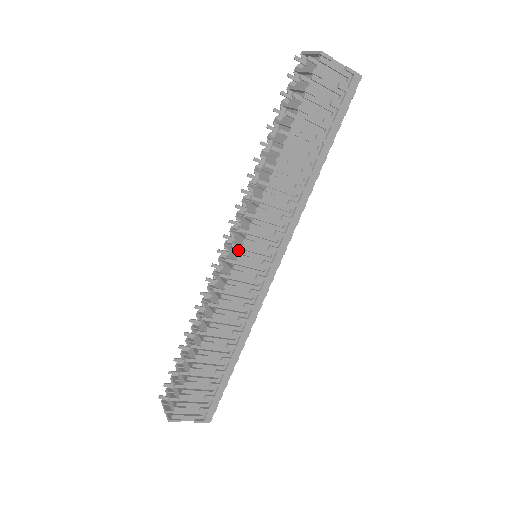
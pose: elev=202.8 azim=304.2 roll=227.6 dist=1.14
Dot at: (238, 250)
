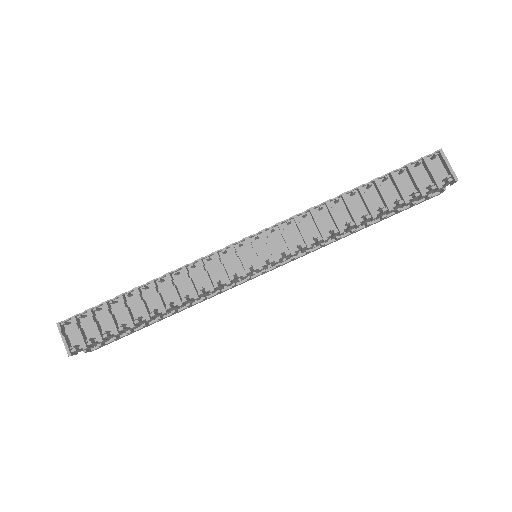
Dot at: (258, 256)
